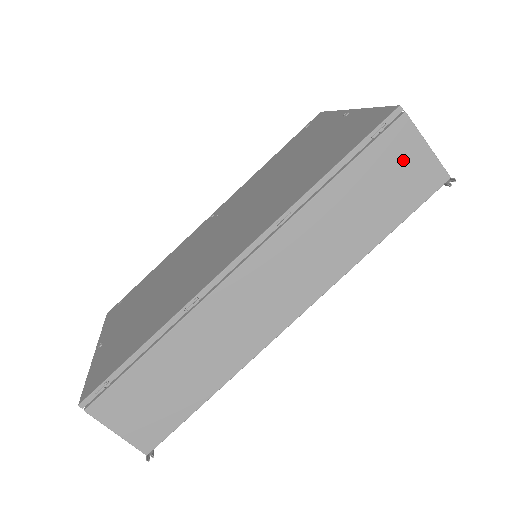
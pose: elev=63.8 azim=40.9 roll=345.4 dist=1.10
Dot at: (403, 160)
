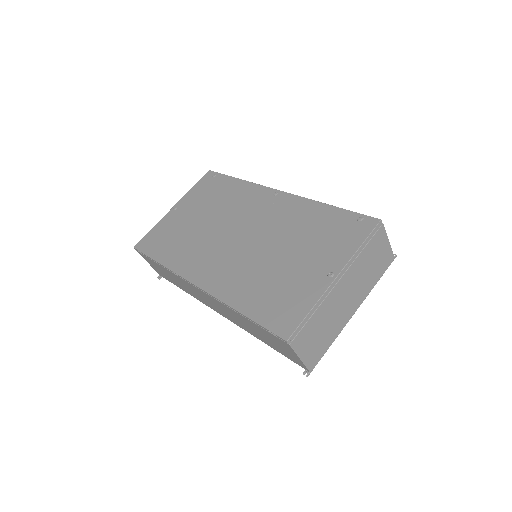
Dot at: (284, 348)
